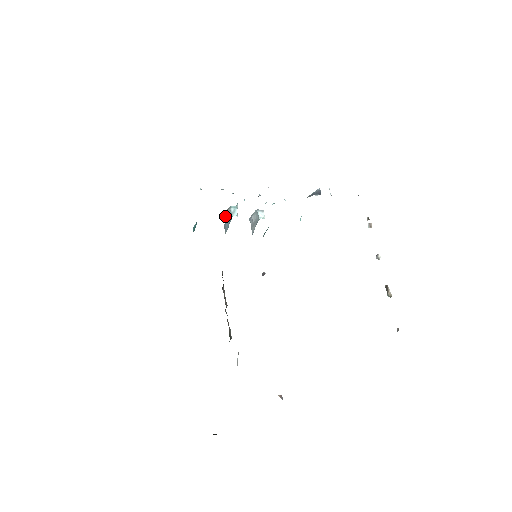
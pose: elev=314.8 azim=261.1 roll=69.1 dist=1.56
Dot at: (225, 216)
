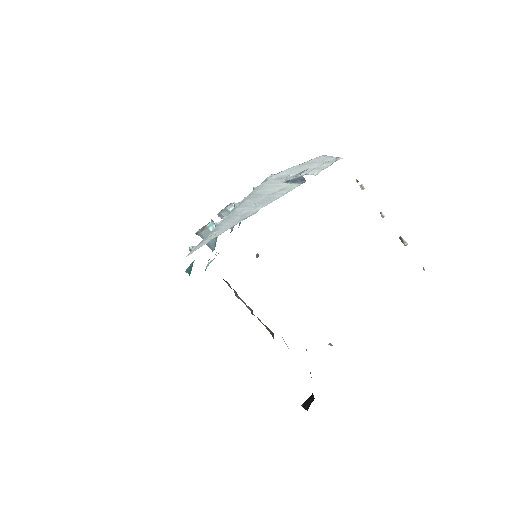
Dot at: (203, 235)
